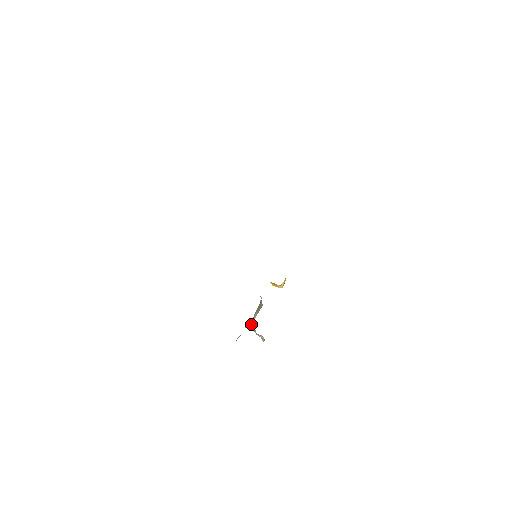
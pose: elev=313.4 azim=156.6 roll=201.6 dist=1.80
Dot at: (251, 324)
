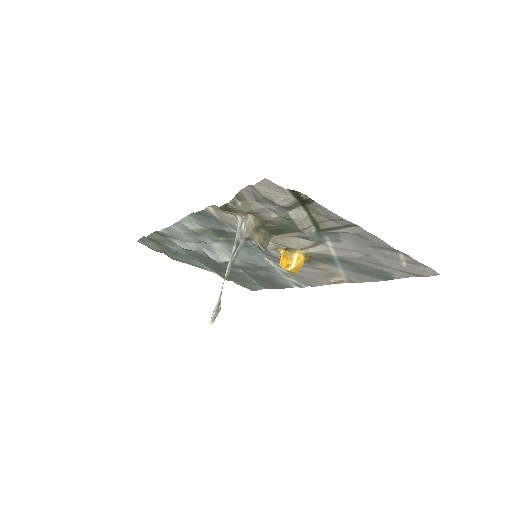
Dot at: (251, 231)
